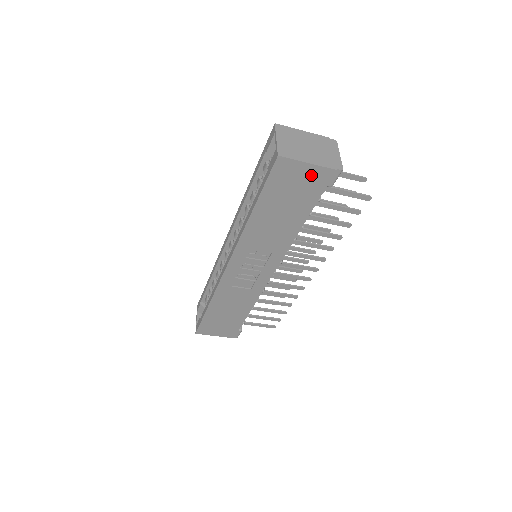
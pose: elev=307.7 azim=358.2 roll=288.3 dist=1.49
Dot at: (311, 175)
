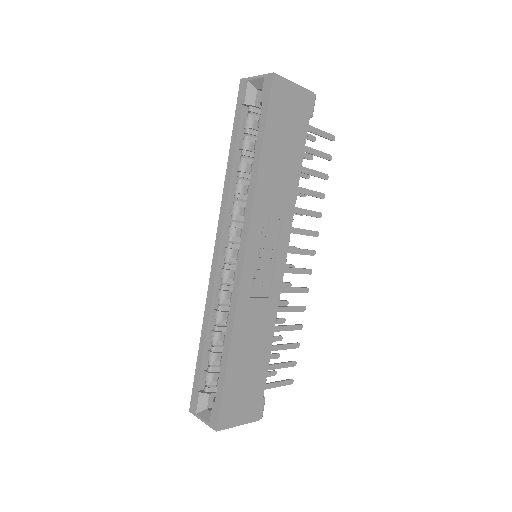
Dot at: (298, 99)
